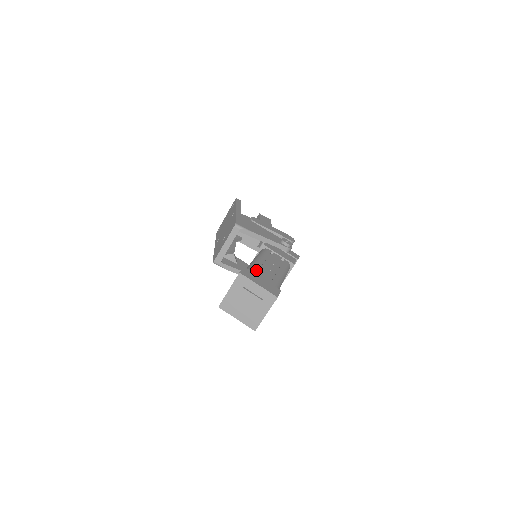
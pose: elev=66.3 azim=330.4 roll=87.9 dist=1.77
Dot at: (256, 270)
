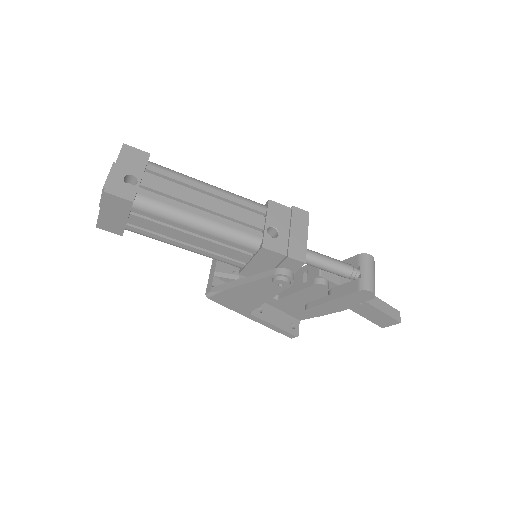
Dot at: occluded
